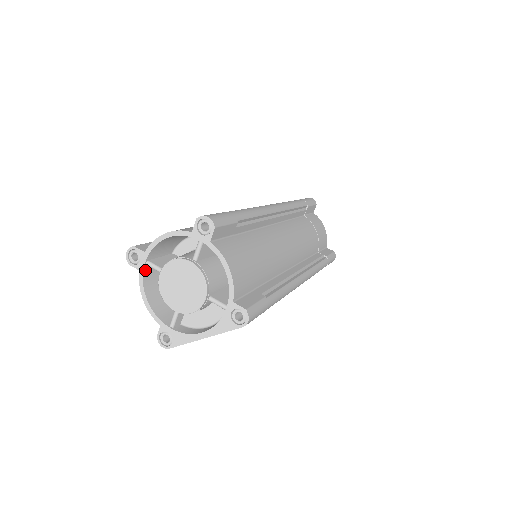
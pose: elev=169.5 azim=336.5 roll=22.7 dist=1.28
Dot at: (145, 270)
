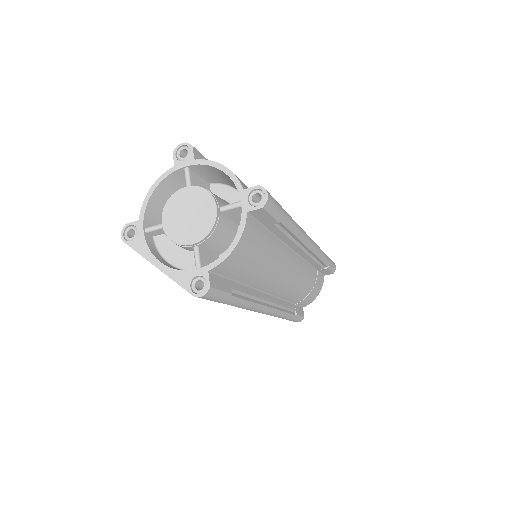
Dot at: (178, 171)
